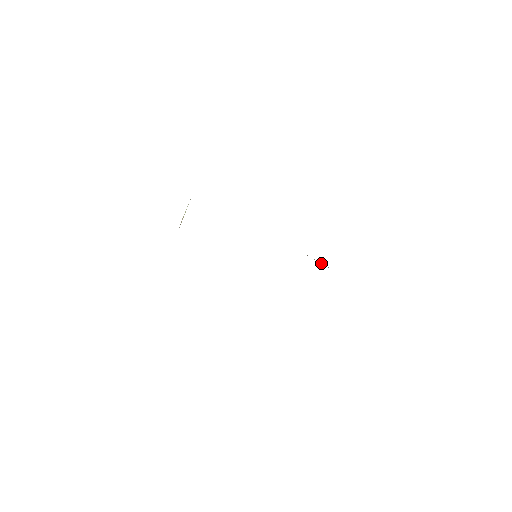
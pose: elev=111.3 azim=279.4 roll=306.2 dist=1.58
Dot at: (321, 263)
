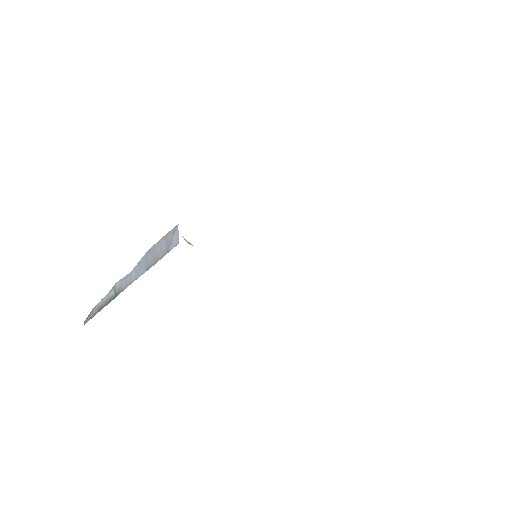
Dot at: occluded
